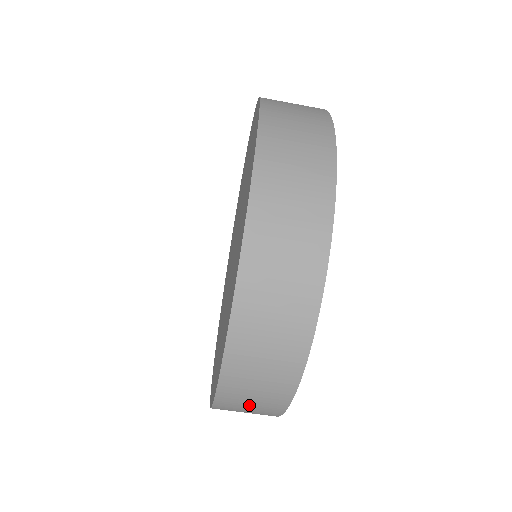
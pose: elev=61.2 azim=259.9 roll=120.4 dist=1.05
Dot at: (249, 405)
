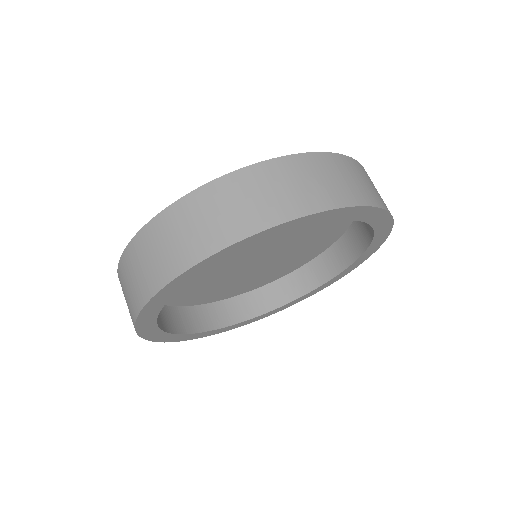
Dot at: (255, 196)
